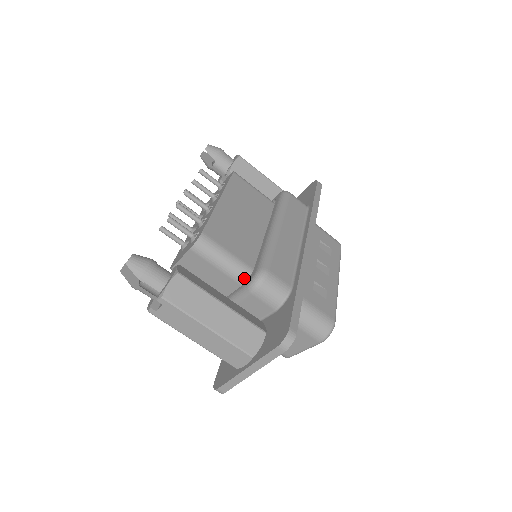
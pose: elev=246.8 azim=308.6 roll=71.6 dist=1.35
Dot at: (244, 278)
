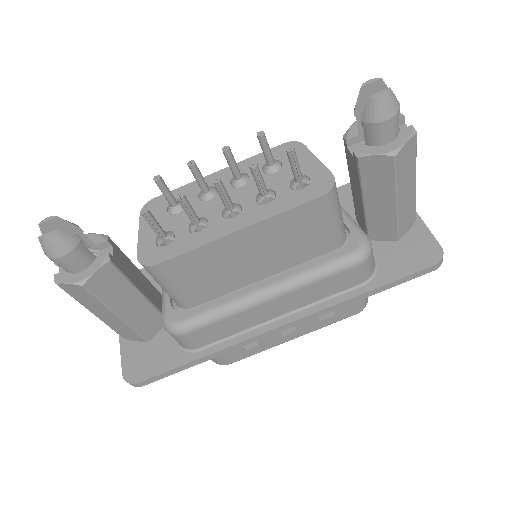
Dot at: (175, 302)
